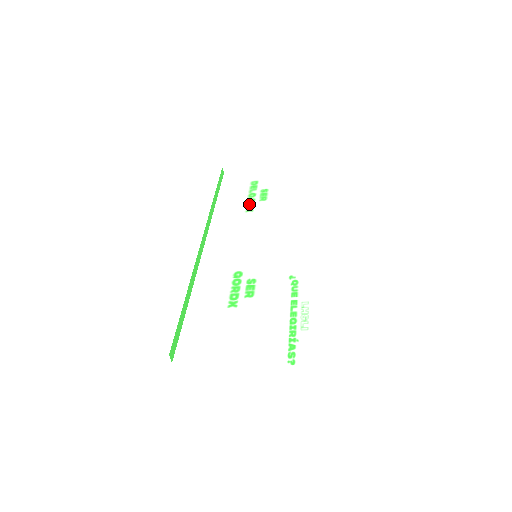
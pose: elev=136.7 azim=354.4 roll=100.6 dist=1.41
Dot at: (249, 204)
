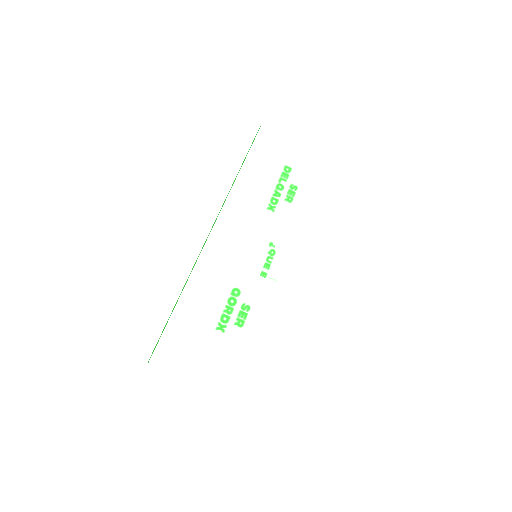
Dot at: (273, 199)
